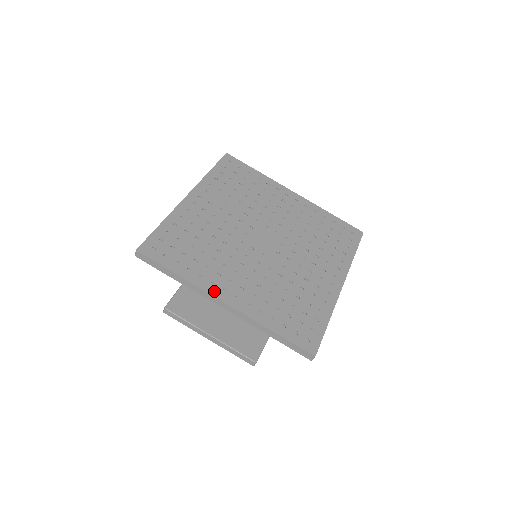
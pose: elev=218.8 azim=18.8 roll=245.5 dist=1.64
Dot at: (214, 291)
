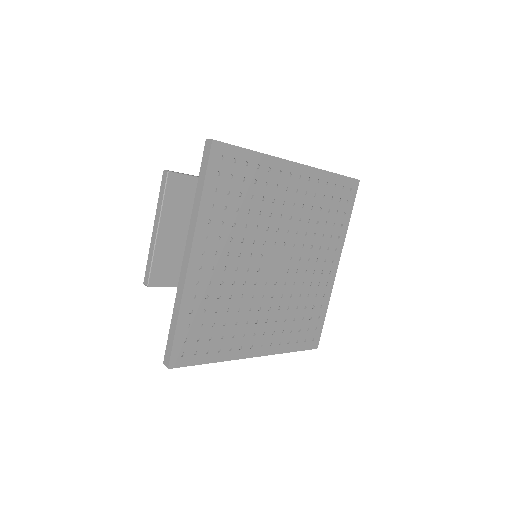
Dot at: (243, 354)
